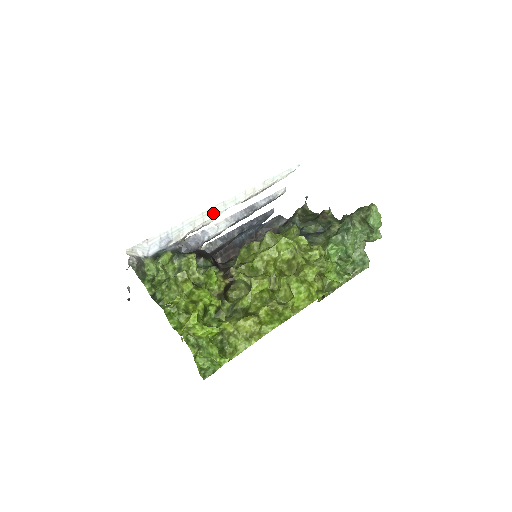
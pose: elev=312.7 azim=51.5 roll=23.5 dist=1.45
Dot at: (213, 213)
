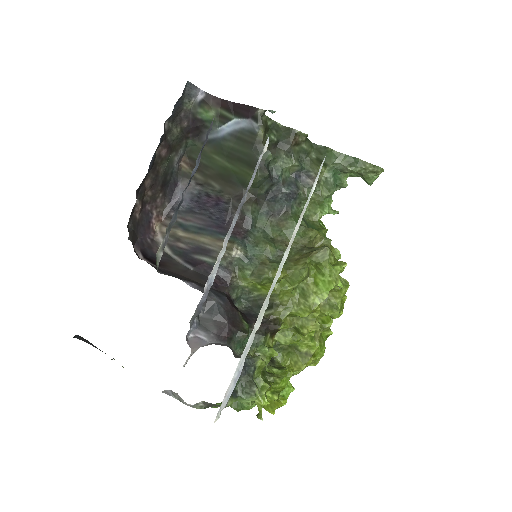
Dot at: (266, 306)
